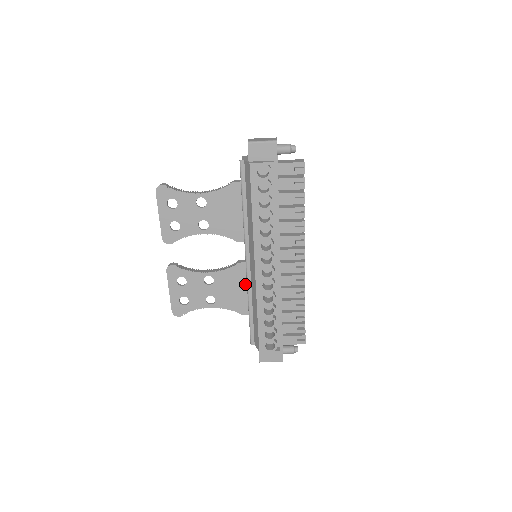
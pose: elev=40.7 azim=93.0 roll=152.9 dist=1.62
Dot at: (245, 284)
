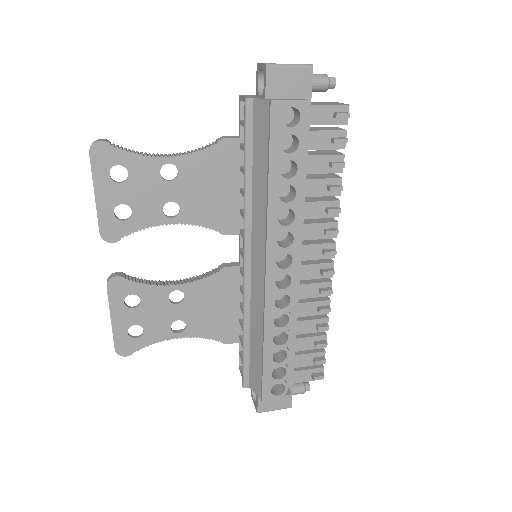
Dot at: (232, 299)
